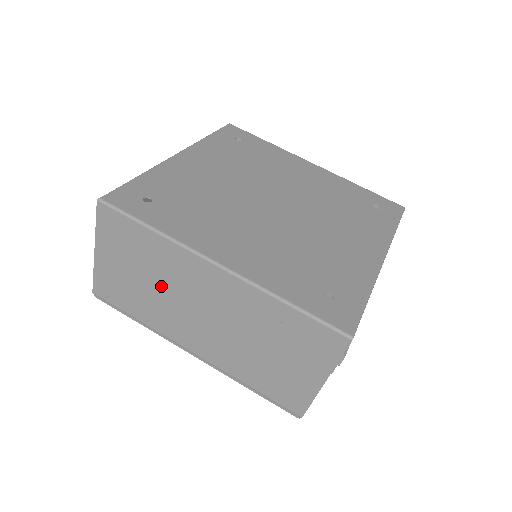
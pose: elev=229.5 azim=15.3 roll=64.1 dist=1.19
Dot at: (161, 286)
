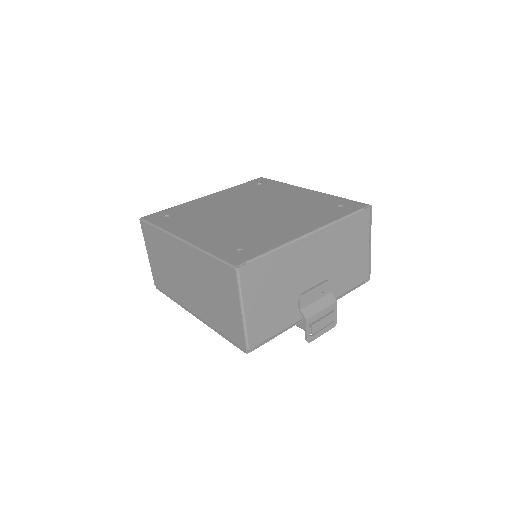
Dot at: (171, 266)
